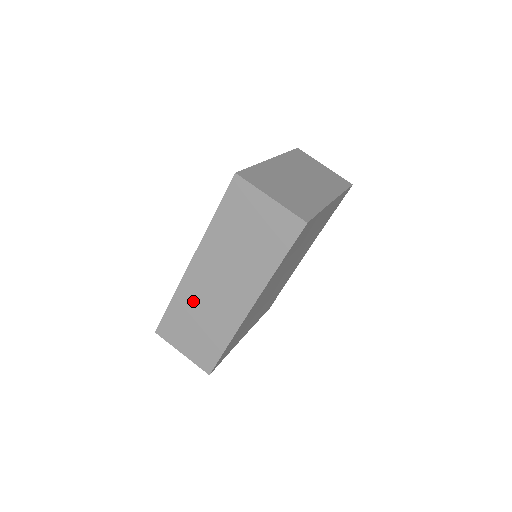
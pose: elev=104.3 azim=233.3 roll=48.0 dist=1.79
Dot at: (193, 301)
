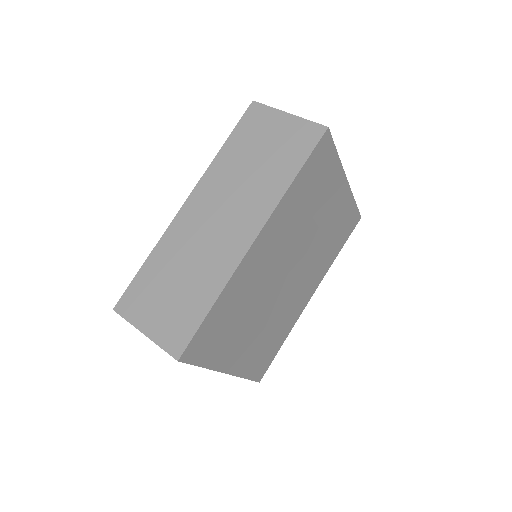
Dot at: (178, 250)
